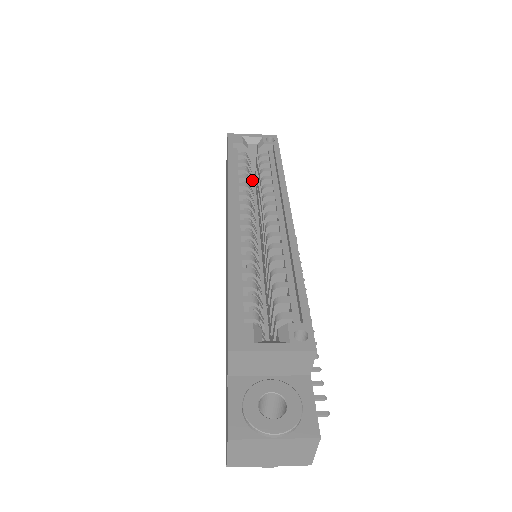
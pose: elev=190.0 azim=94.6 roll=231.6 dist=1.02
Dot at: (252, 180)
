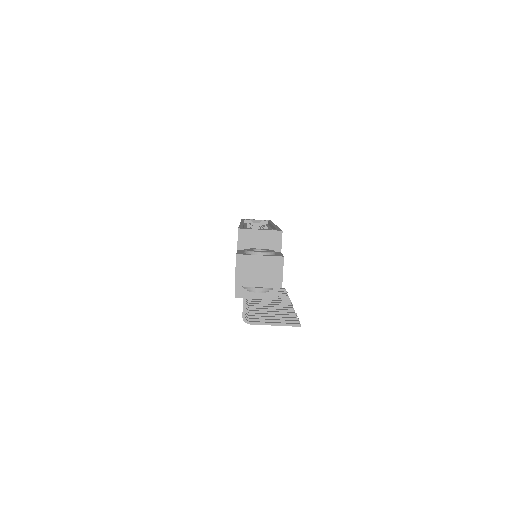
Dot at: occluded
